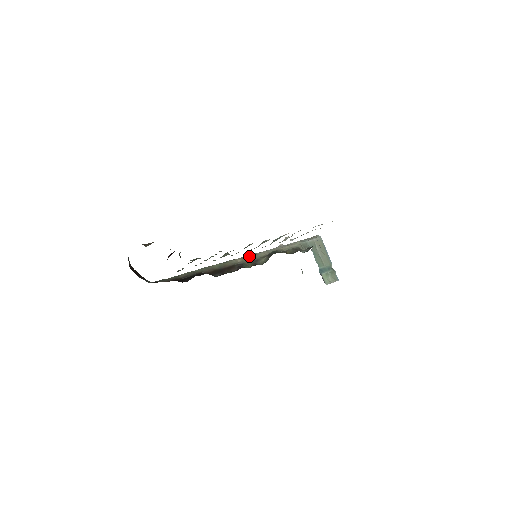
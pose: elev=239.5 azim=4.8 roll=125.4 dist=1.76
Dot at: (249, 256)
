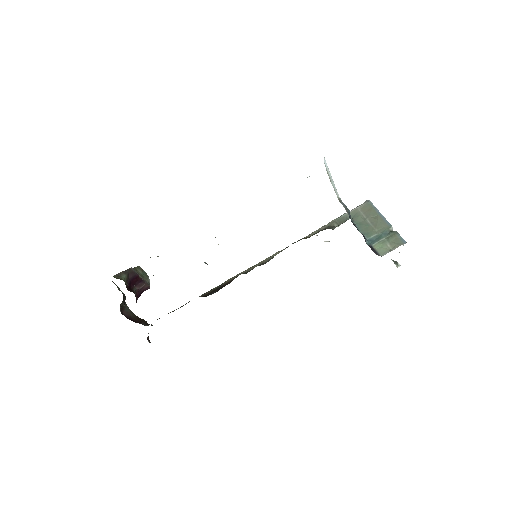
Dot at: (260, 262)
